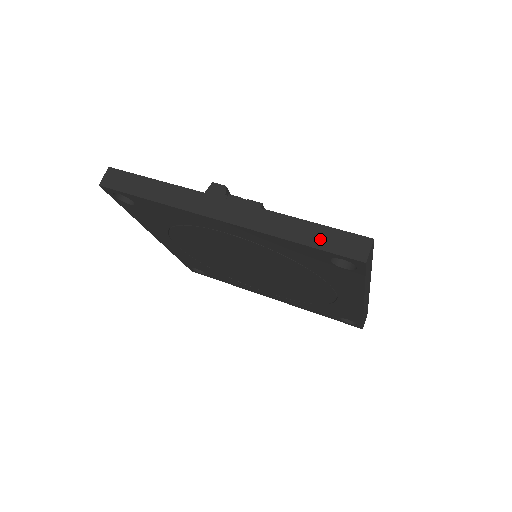
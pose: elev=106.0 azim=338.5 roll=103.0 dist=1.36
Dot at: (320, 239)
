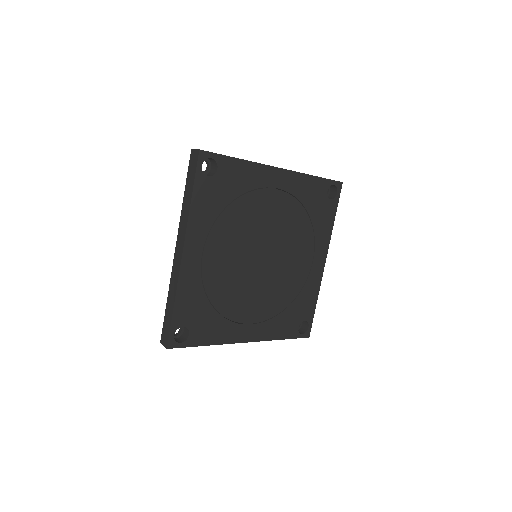
Dot at: occluded
